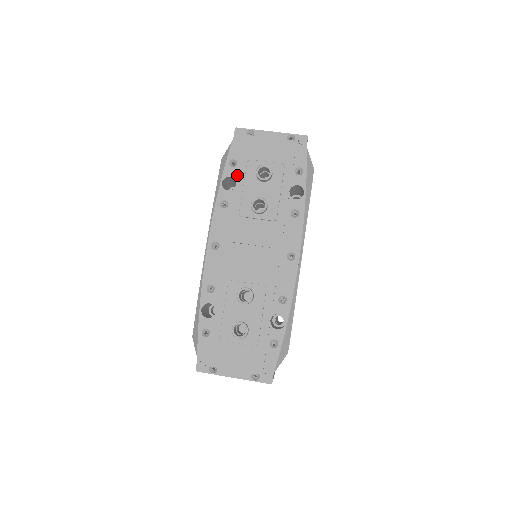
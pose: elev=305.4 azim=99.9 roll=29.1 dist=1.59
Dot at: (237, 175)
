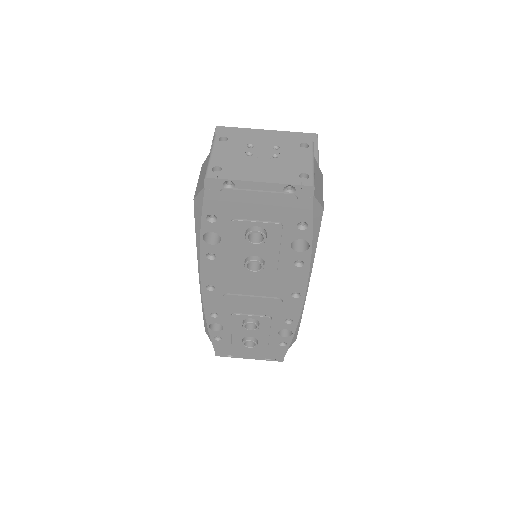
Dot at: (220, 232)
